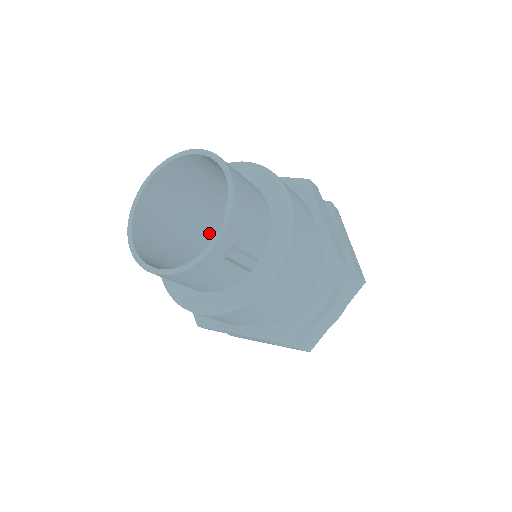
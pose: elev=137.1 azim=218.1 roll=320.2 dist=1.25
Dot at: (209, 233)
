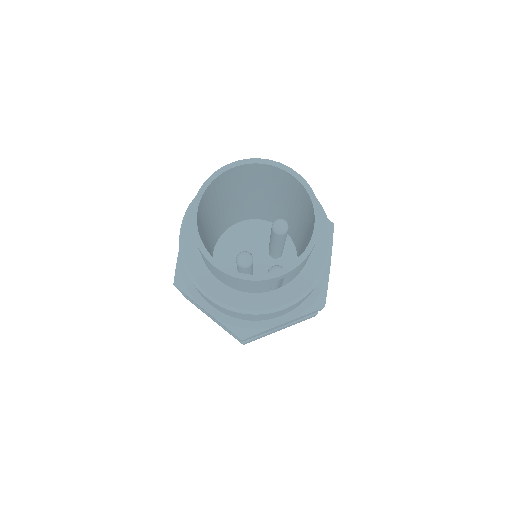
Dot at: (229, 213)
